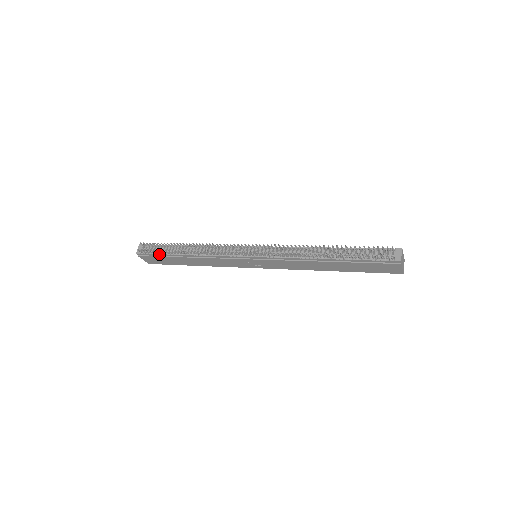
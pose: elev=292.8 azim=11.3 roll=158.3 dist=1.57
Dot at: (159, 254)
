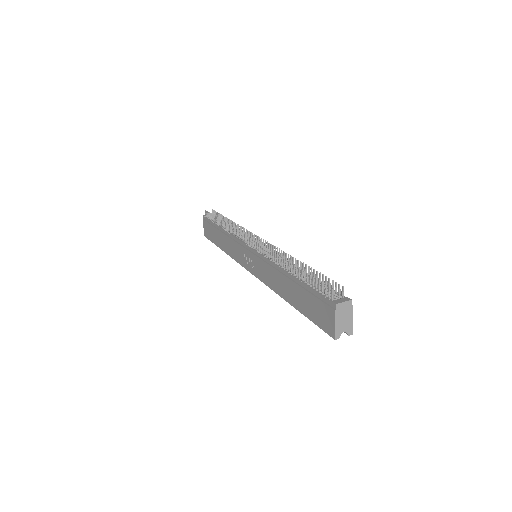
Dot at: (212, 221)
